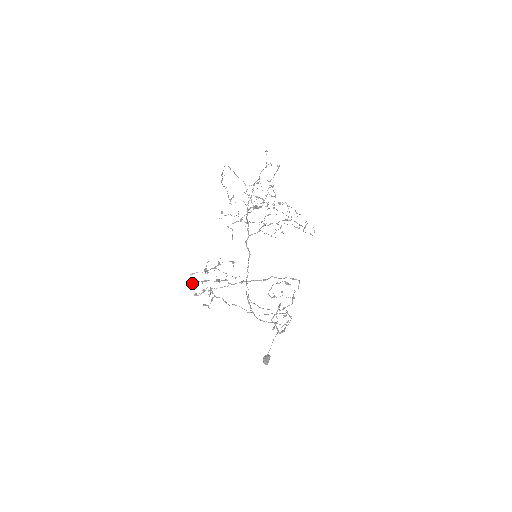
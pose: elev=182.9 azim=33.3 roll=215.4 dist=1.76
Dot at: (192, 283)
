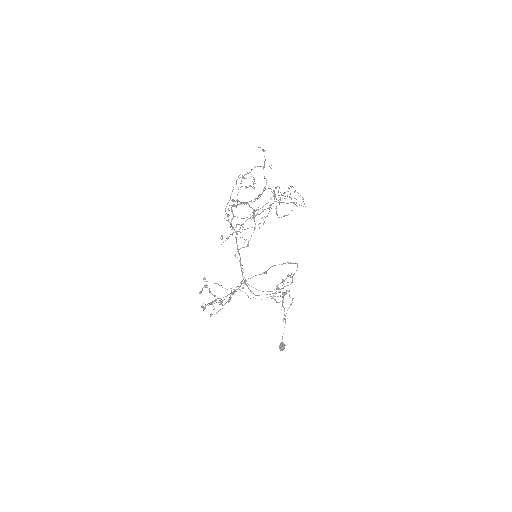
Dot at: (203, 308)
